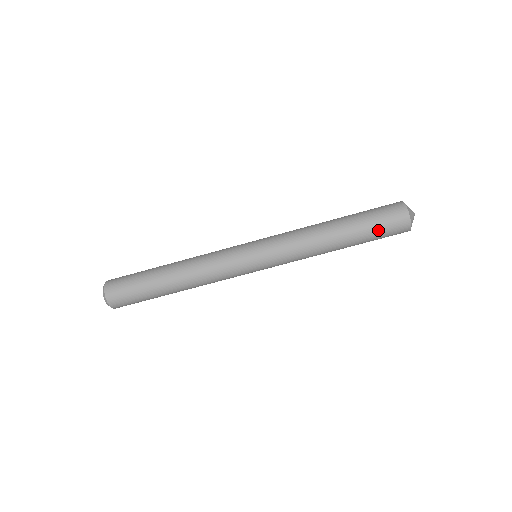
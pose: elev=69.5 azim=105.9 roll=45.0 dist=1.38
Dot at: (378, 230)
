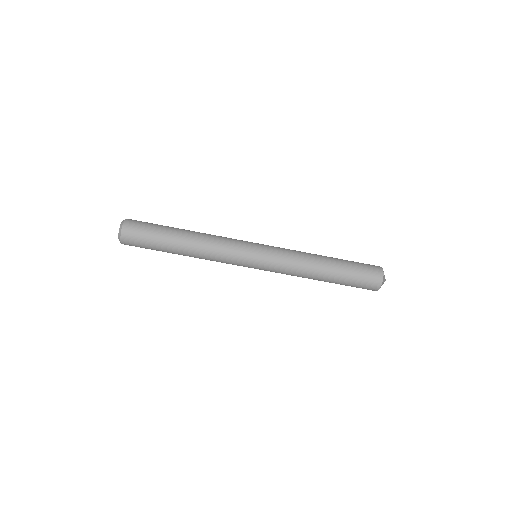
Dot at: (358, 270)
